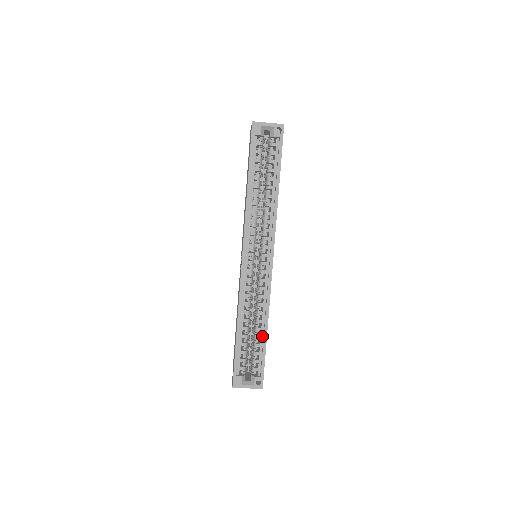
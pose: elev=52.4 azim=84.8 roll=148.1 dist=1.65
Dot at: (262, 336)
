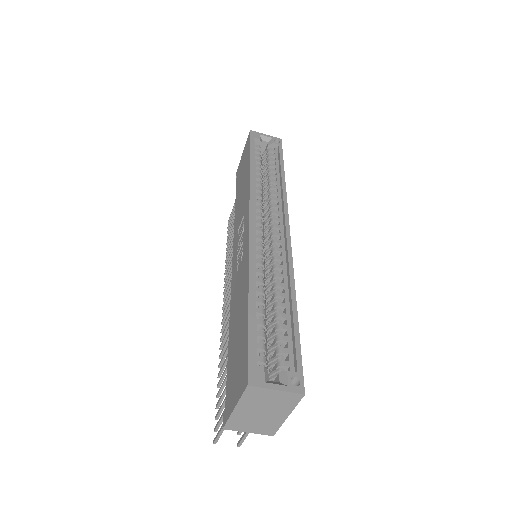
Dot at: (288, 314)
